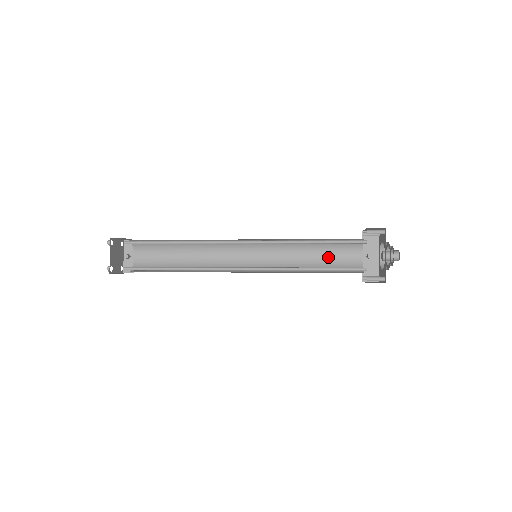
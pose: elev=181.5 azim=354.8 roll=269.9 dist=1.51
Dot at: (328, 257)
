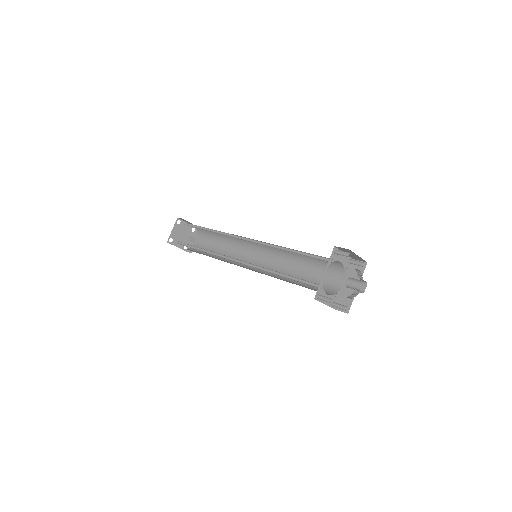
Dot at: (315, 276)
